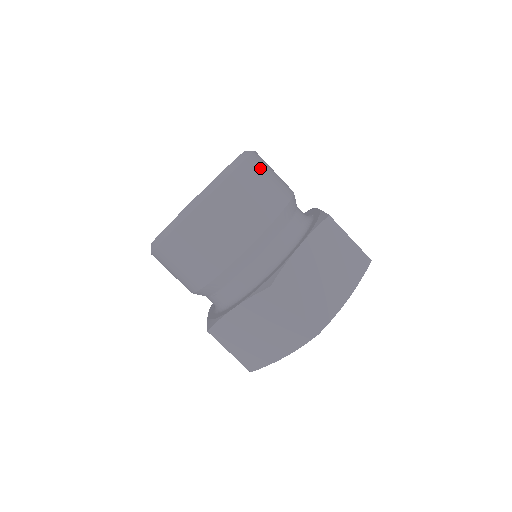
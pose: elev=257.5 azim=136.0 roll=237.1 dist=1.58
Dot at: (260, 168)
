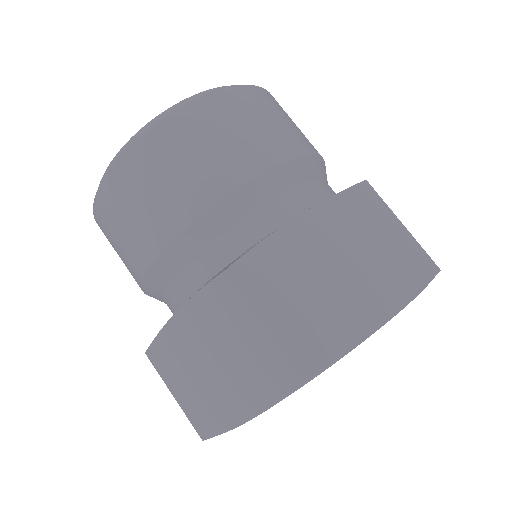
Dot at: occluded
